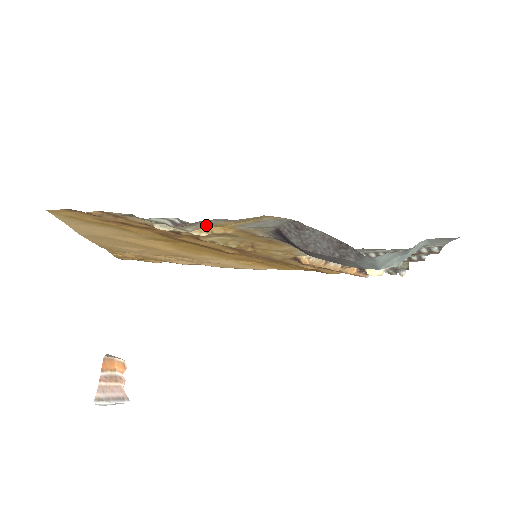
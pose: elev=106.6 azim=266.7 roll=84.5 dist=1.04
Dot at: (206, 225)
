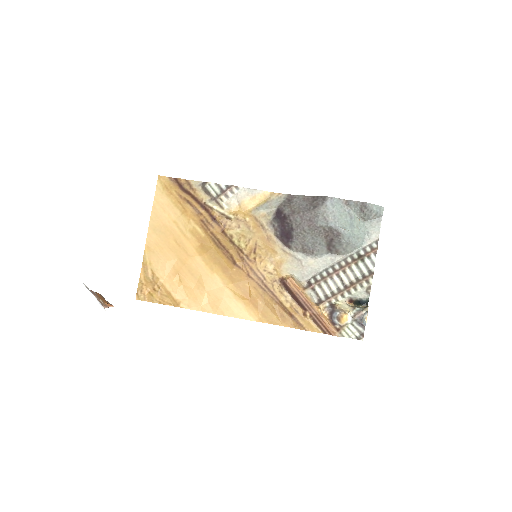
Dot at: (236, 205)
